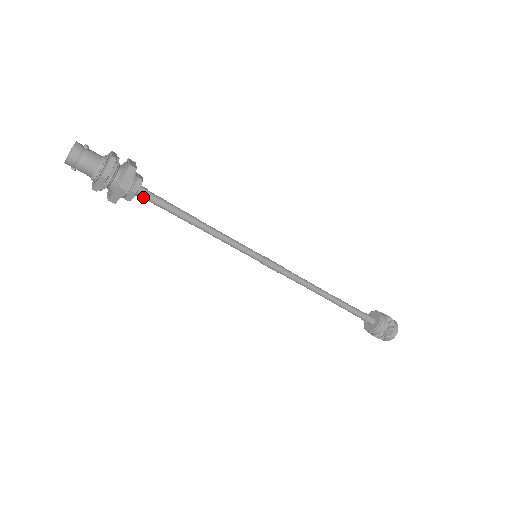
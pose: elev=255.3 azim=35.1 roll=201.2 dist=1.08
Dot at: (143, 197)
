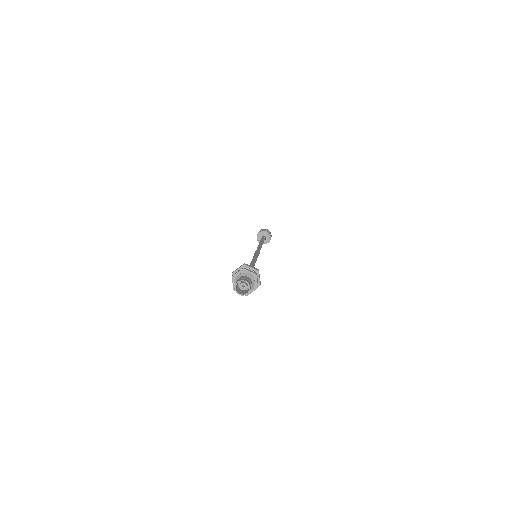
Dot at: occluded
